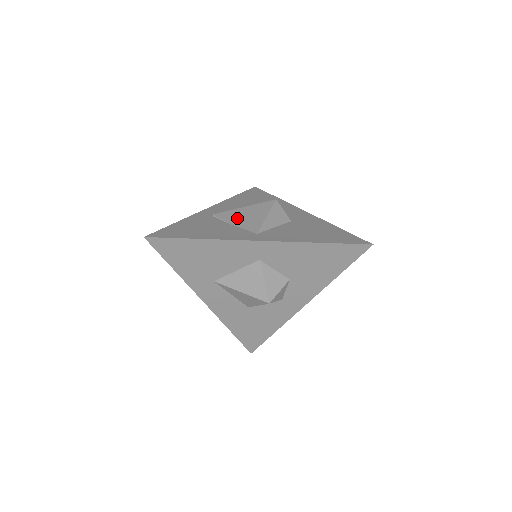
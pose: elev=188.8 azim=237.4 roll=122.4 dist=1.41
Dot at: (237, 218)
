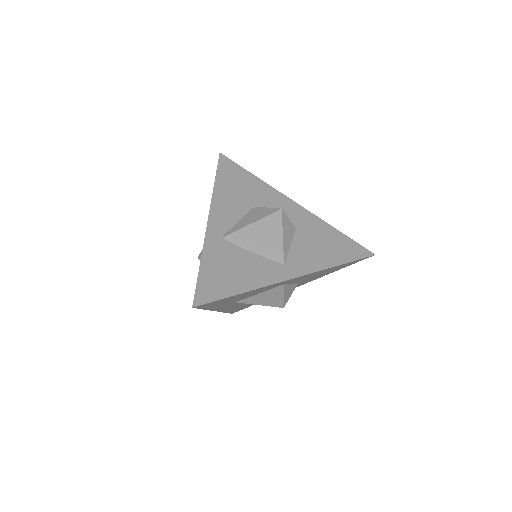
Dot at: (254, 242)
